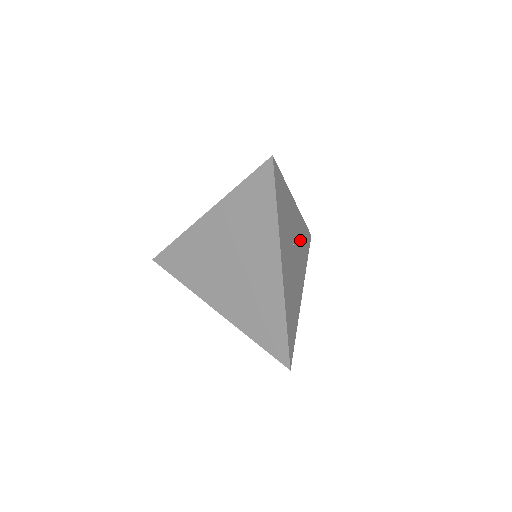
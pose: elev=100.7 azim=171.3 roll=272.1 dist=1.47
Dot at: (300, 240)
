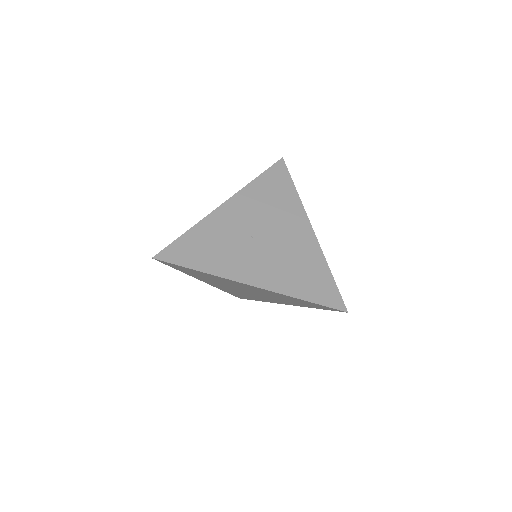
Dot at: (263, 206)
